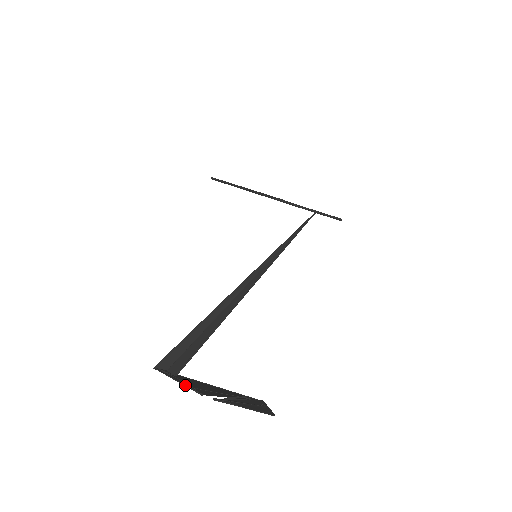
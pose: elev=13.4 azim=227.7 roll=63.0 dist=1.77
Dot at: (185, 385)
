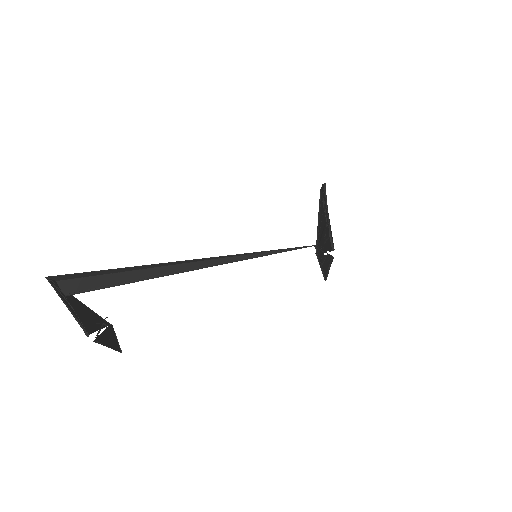
Dot at: (75, 317)
